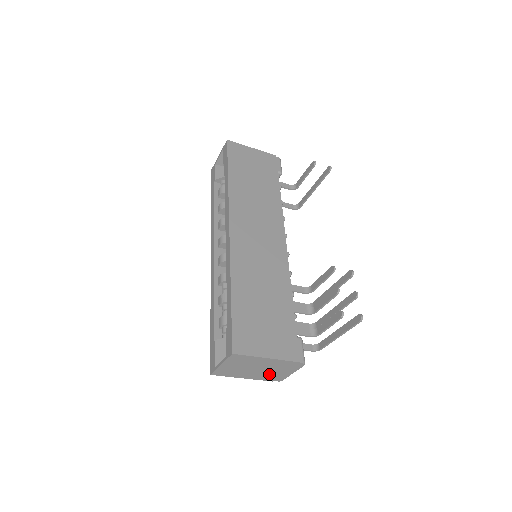
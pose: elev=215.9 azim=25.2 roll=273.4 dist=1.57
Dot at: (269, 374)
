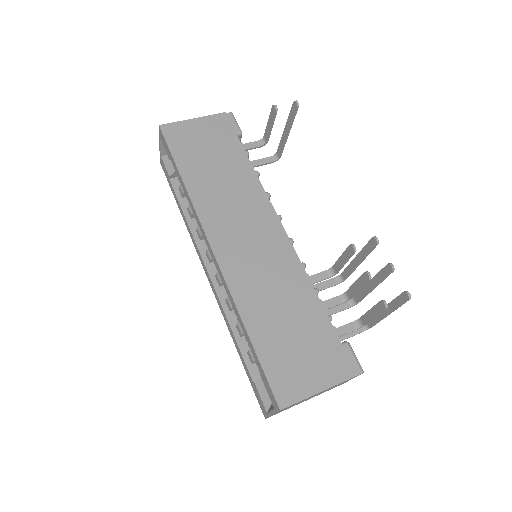
Dot at: (327, 390)
